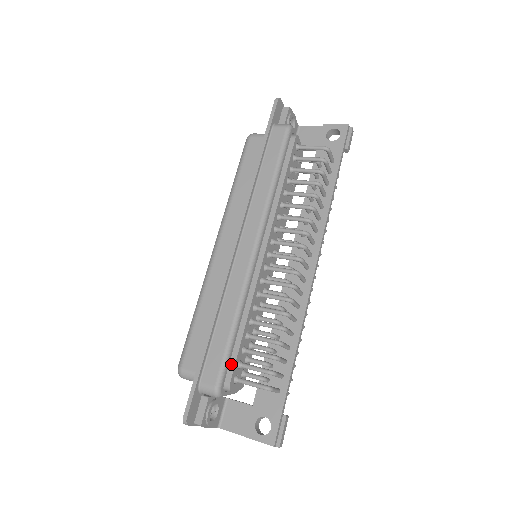
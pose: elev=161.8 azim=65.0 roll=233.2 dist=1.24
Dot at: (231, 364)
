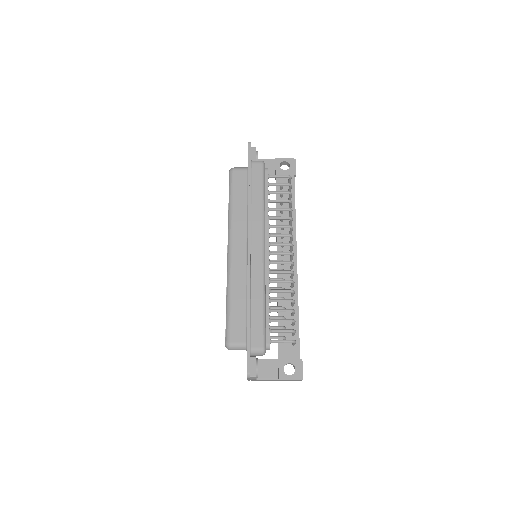
Dot at: (267, 331)
